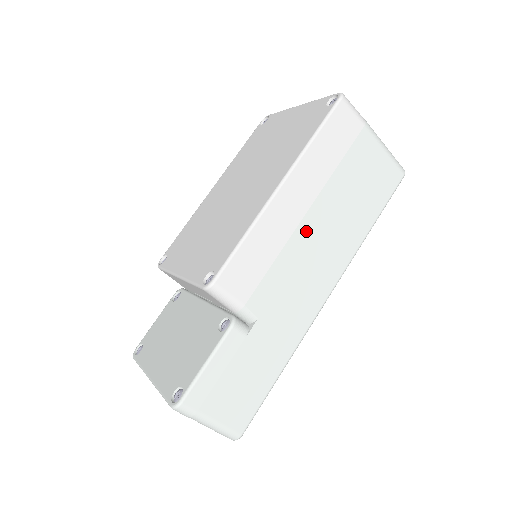
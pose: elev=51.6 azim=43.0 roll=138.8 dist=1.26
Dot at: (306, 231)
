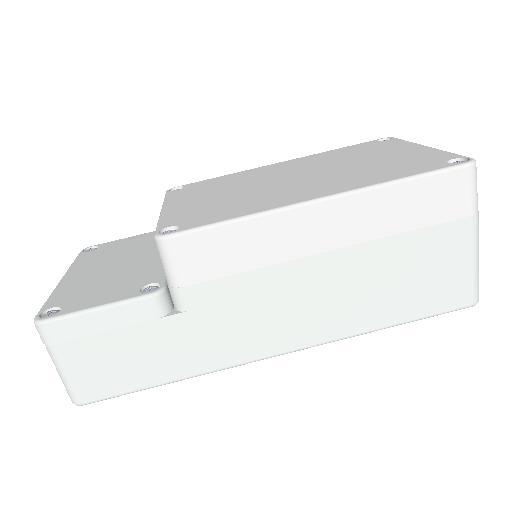
Dot at: (310, 270)
